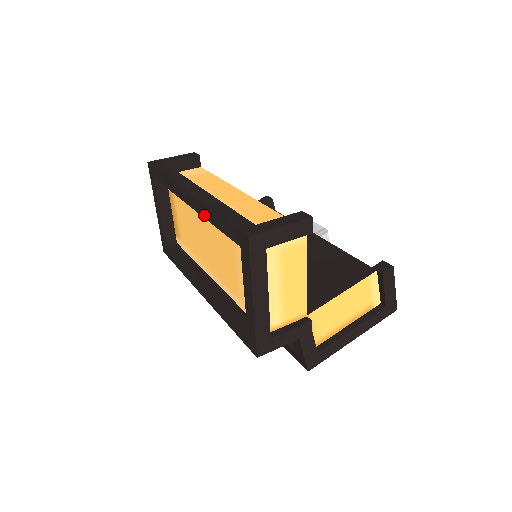
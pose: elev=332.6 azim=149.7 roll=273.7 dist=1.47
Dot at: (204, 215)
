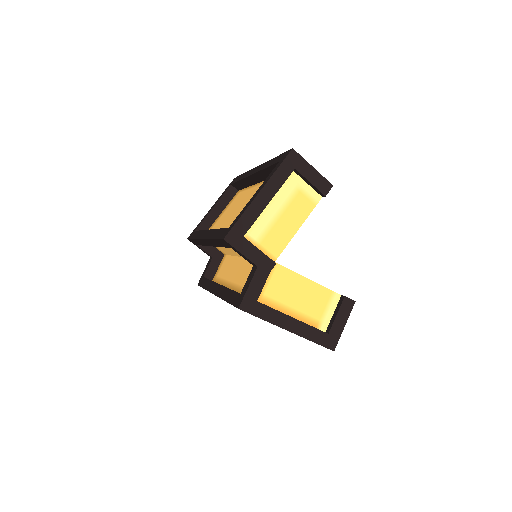
Dot at: (261, 169)
